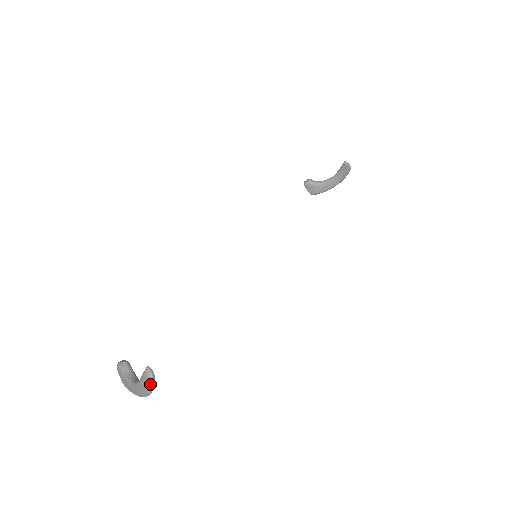
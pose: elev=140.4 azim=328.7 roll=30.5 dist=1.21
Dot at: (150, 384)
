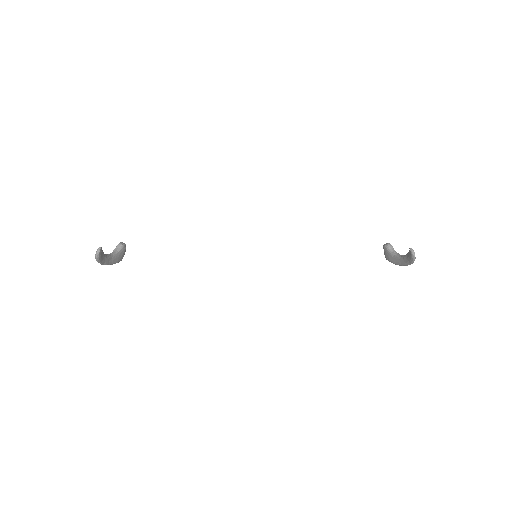
Dot at: (95, 256)
